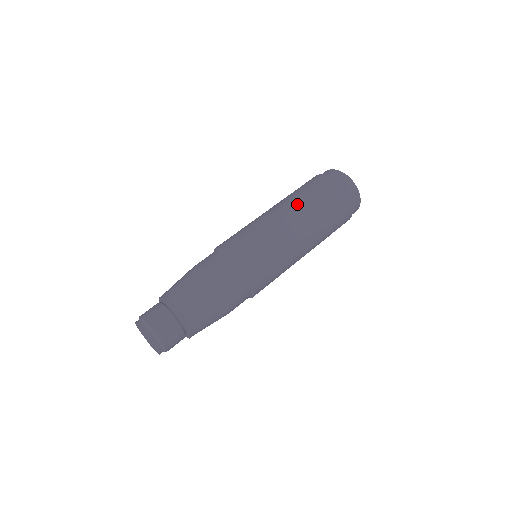
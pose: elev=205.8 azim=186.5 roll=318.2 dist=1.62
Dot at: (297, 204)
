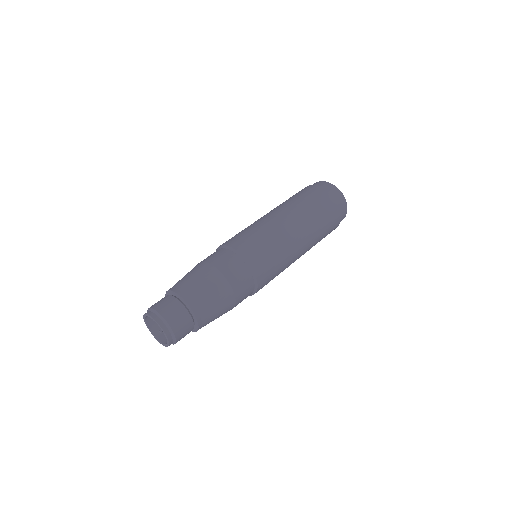
Dot at: (309, 223)
